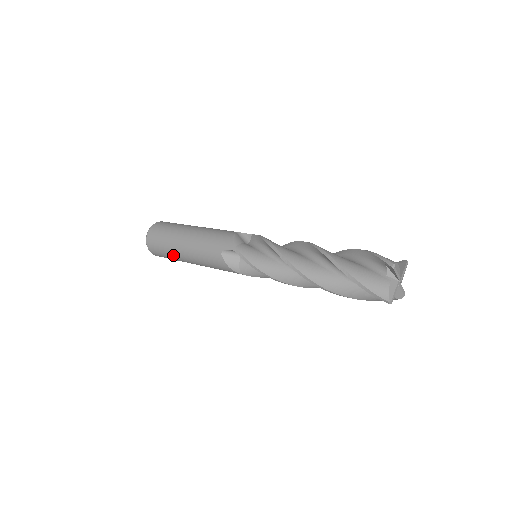
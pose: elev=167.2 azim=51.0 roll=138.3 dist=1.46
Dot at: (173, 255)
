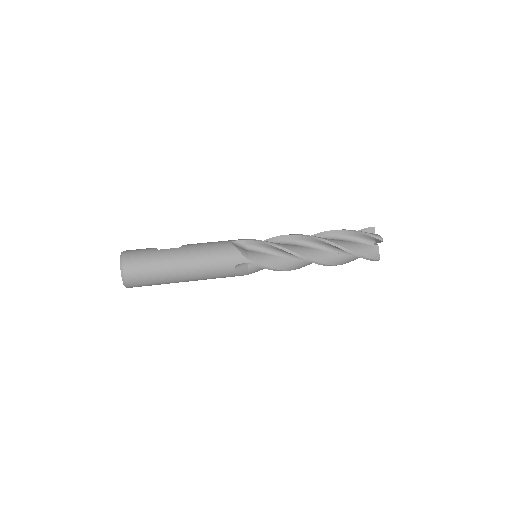
Dot at: (166, 283)
